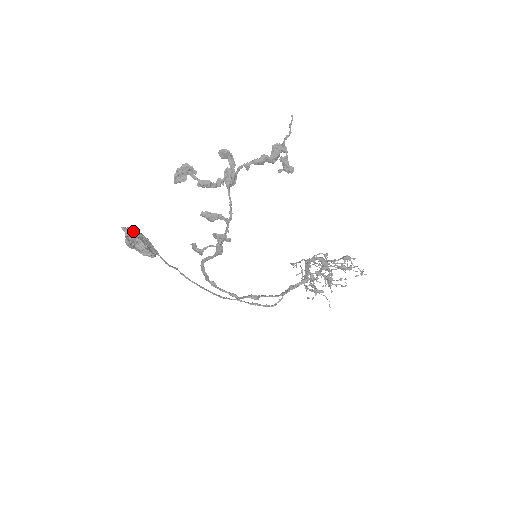
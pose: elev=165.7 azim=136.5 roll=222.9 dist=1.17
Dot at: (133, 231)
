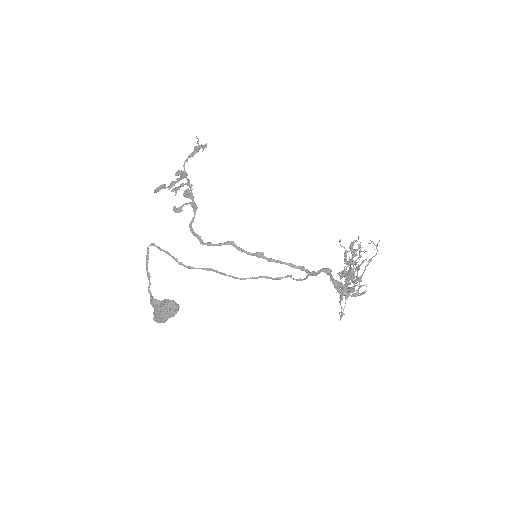
Dot at: occluded
